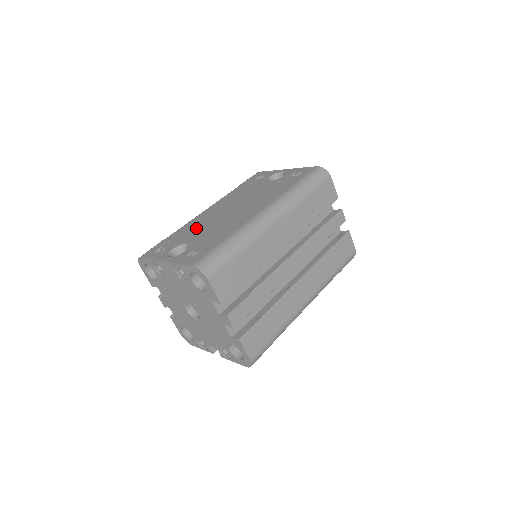
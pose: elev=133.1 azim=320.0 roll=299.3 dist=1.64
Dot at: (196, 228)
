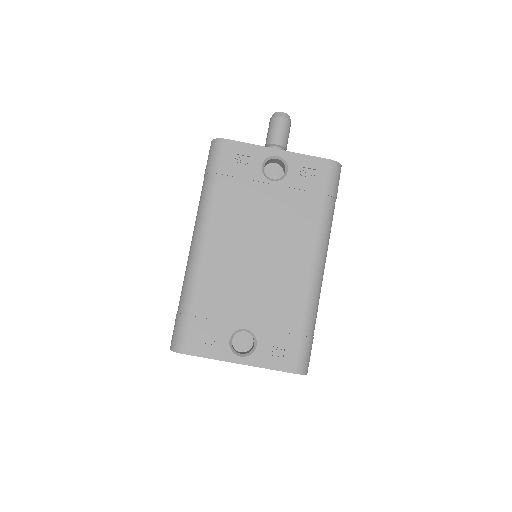
Dot at: (230, 293)
